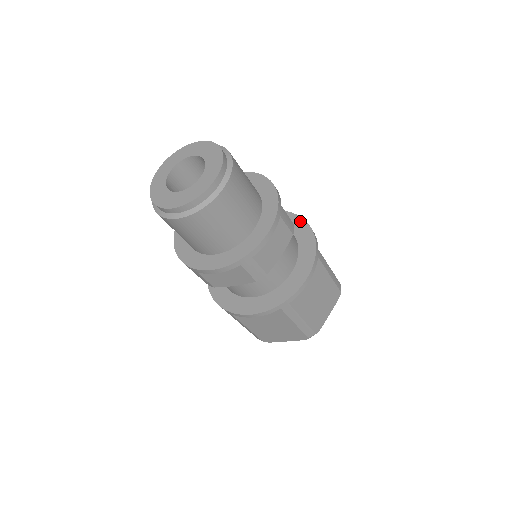
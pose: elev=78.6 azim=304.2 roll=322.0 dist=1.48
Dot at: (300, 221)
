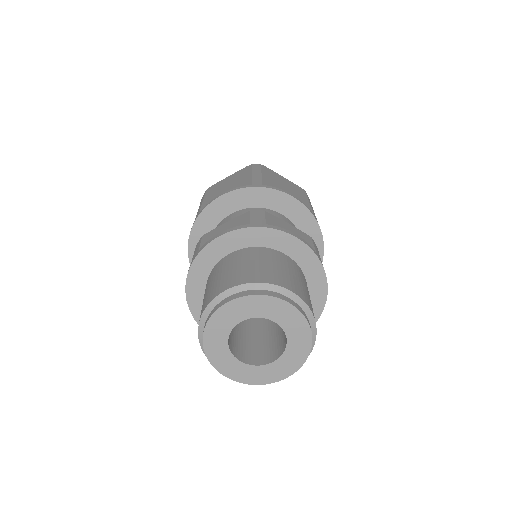
Dot at: (319, 241)
